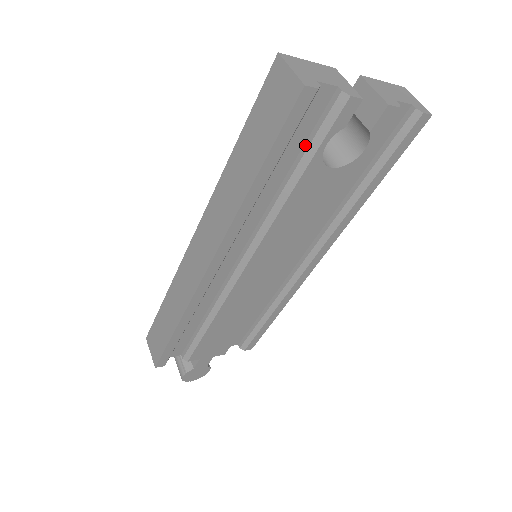
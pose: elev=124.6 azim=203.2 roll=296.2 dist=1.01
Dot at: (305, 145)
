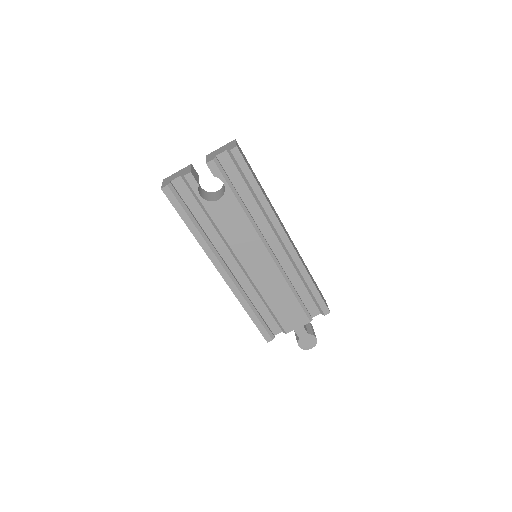
Dot at: (197, 201)
